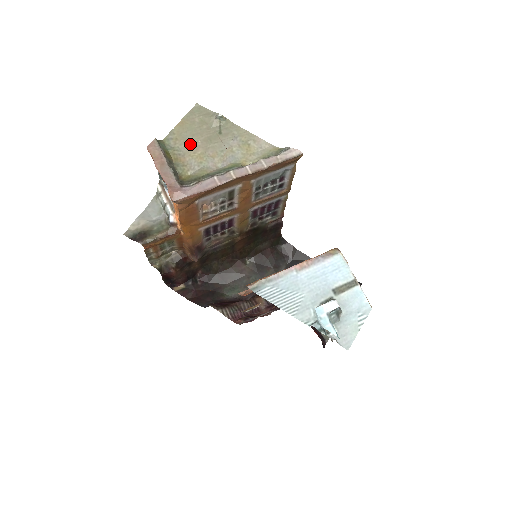
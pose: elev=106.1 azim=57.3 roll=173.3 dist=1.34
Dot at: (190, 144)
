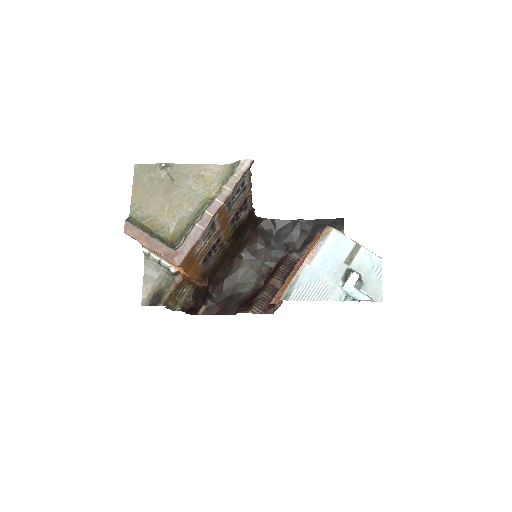
Dot at: (154, 205)
